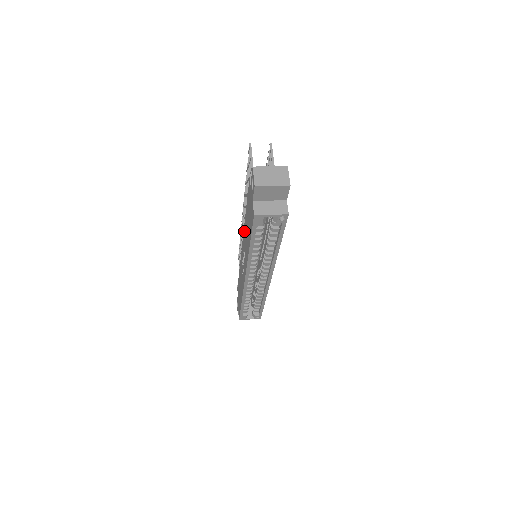
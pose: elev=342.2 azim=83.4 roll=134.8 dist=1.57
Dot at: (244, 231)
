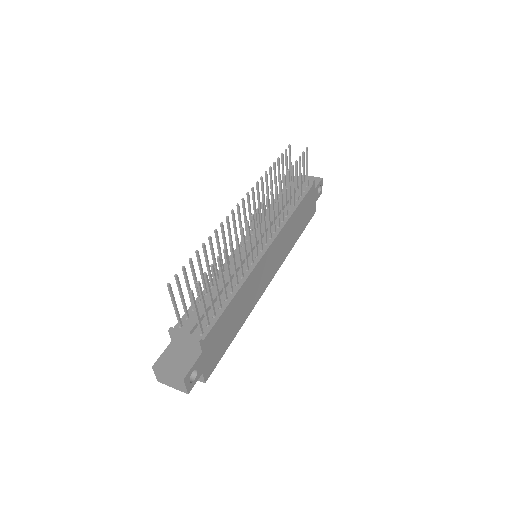
Dot at: occluded
